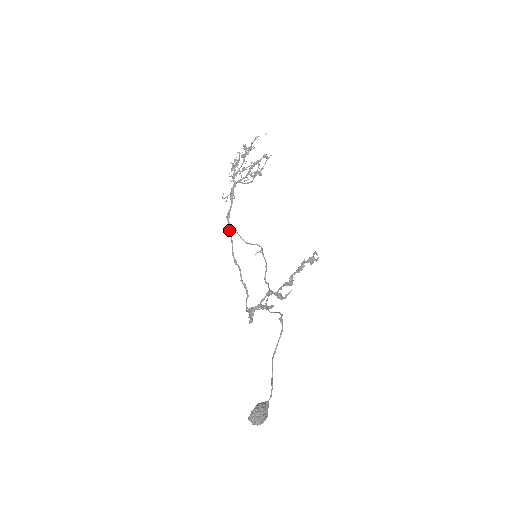
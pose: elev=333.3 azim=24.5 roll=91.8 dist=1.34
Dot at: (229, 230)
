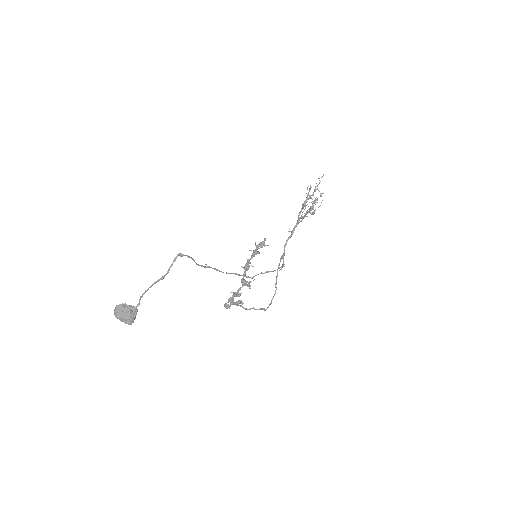
Dot at: (281, 256)
